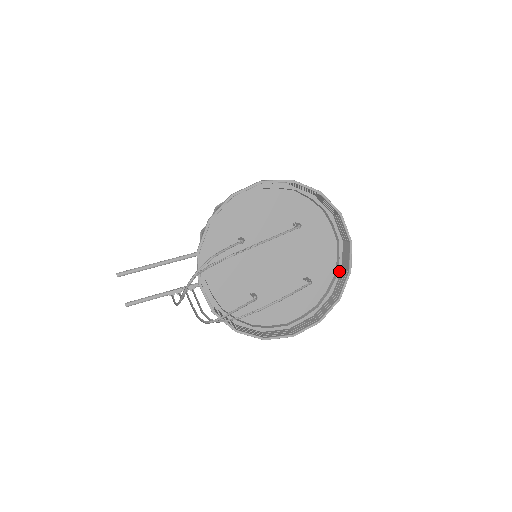
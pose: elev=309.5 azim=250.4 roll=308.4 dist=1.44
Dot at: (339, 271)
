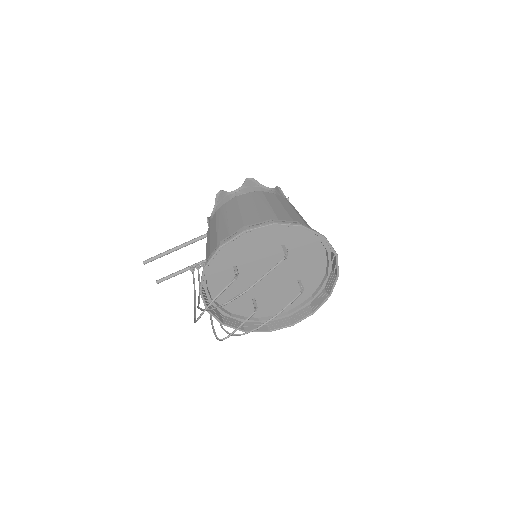
Dot at: (329, 271)
